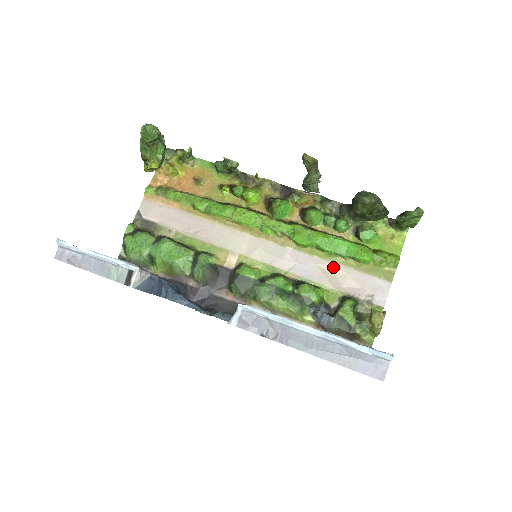
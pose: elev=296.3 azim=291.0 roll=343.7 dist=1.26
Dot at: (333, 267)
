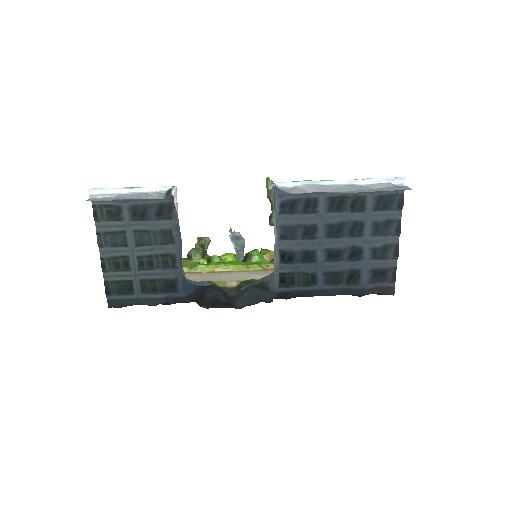
Dot at: occluded
